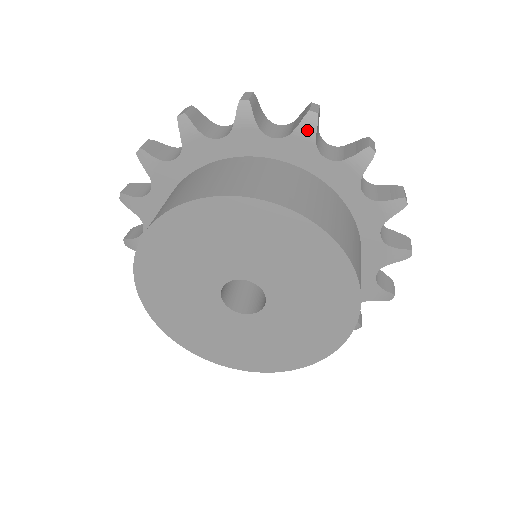
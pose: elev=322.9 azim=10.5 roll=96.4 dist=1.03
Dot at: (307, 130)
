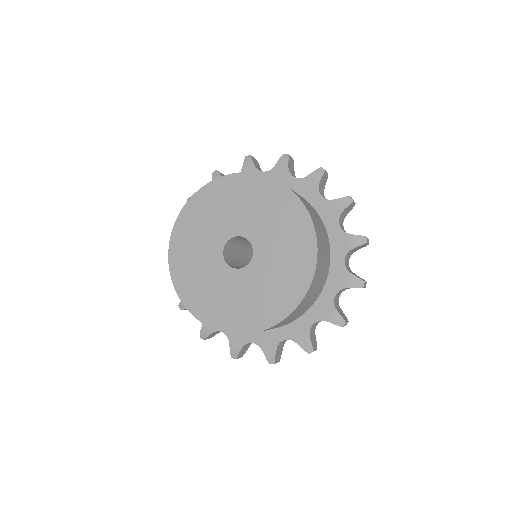
Dot at: (342, 204)
